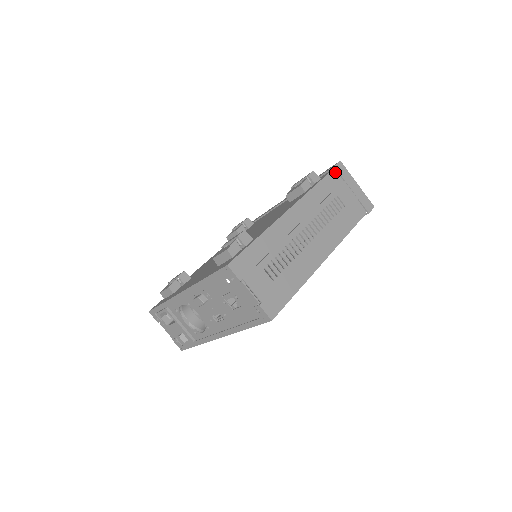
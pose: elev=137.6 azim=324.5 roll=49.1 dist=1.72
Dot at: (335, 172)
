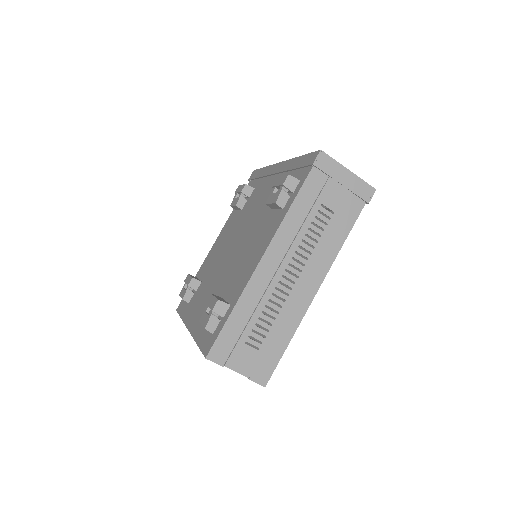
Dot at: (316, 170)
